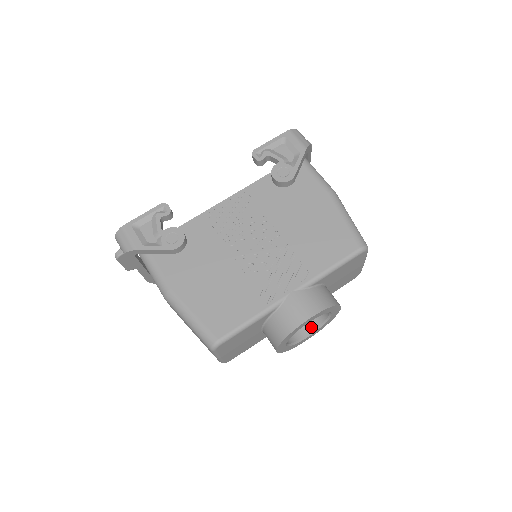
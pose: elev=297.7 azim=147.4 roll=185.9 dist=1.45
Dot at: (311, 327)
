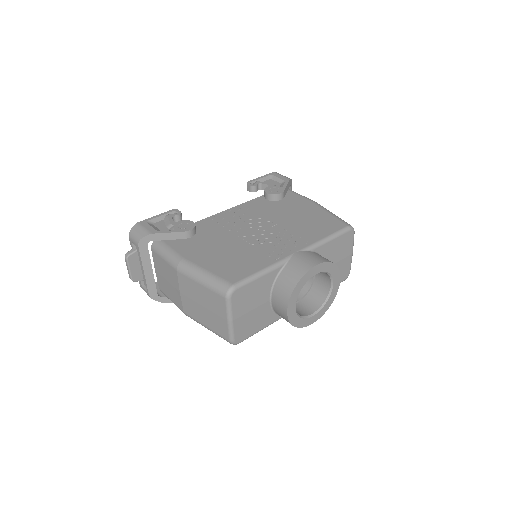
Dot at: (315, 307)
